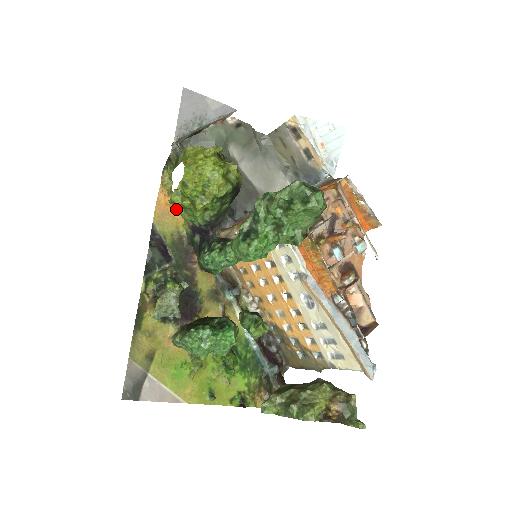
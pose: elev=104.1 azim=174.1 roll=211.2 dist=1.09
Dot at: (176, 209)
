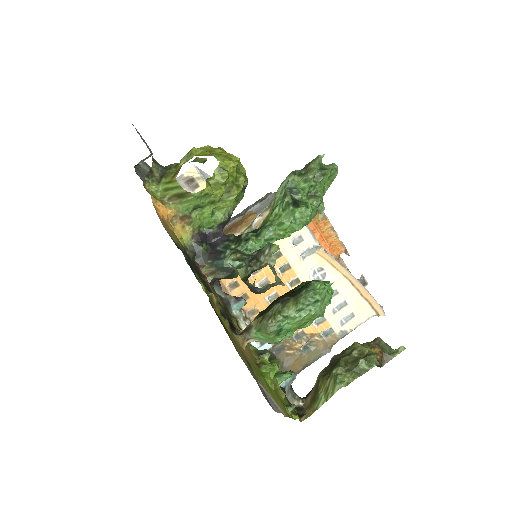
Dot at: (169, 223)
